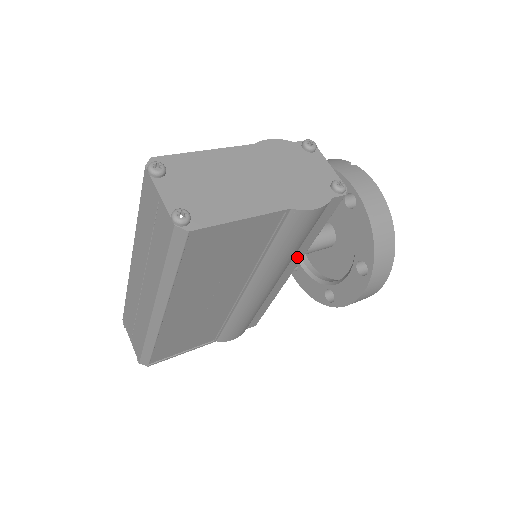
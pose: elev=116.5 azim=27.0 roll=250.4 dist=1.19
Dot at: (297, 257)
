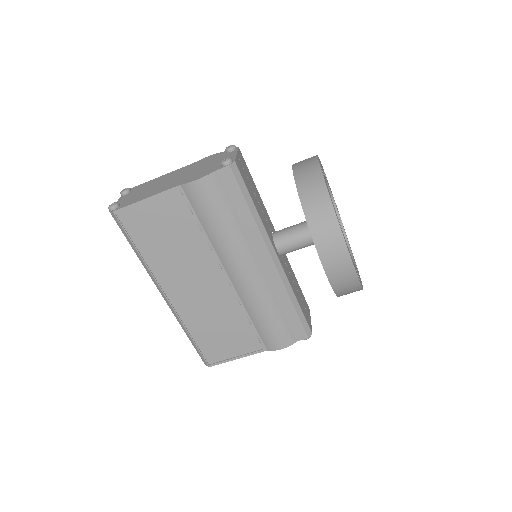
Dot at: (255, 239)
